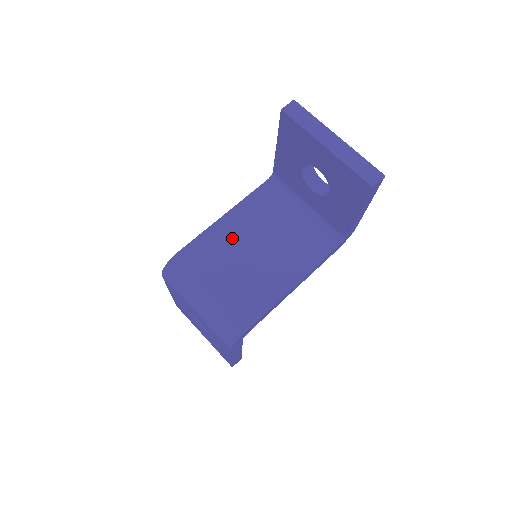
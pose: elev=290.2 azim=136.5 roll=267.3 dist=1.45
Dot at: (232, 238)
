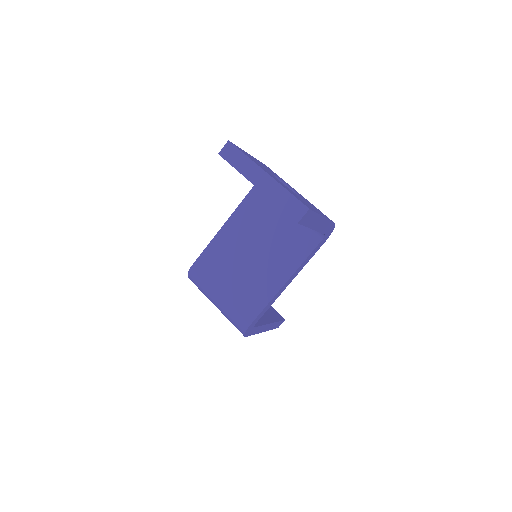
Dot at: (232, 246)
